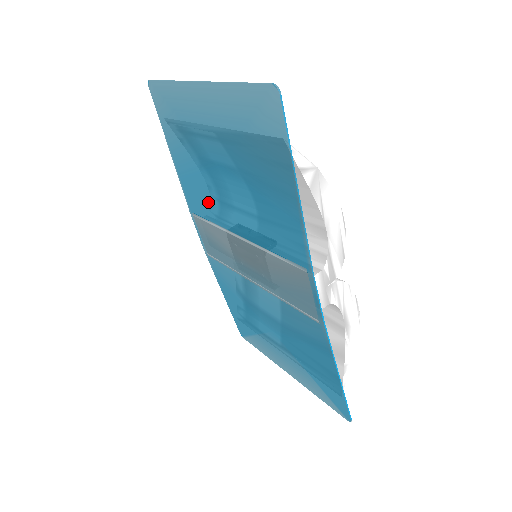
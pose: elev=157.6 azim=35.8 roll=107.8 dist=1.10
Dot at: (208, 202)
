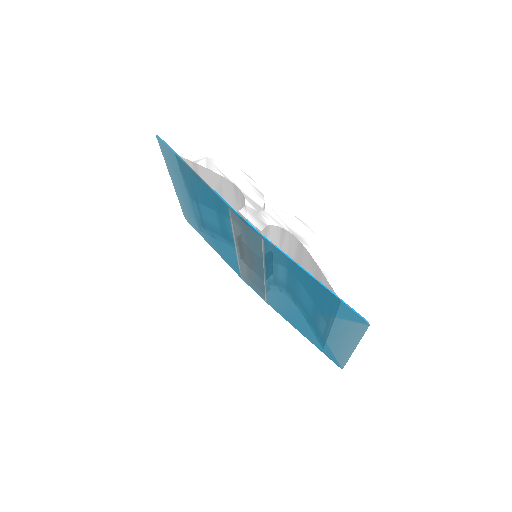
Dot at: (226, 250)
